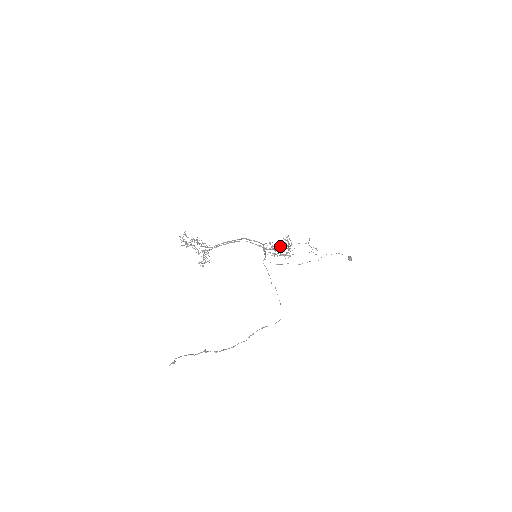
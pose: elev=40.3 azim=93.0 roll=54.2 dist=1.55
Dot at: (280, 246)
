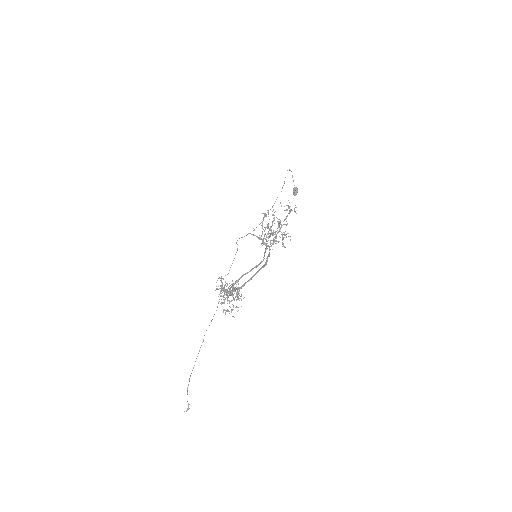
Dot at: occluded
